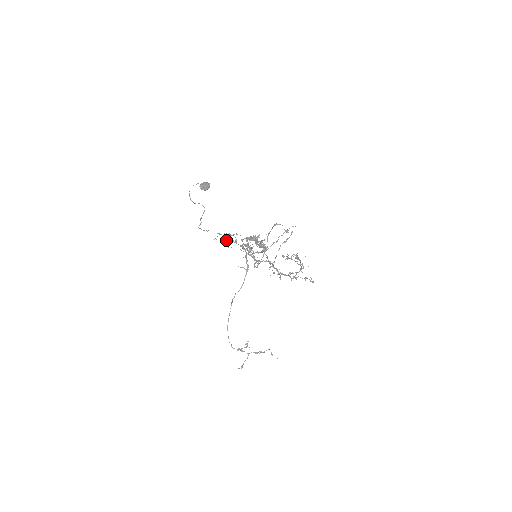
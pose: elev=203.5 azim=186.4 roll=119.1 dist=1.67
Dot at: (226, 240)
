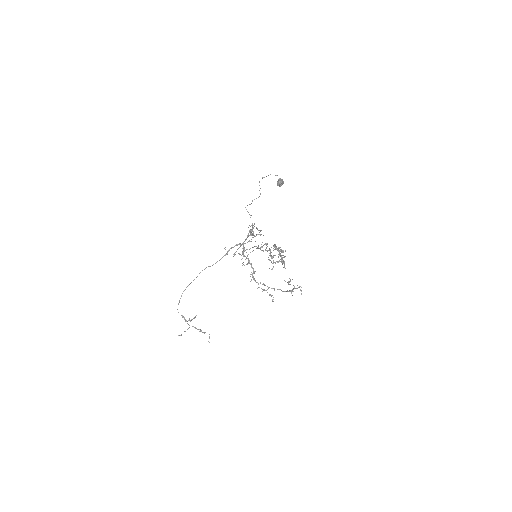
Dot at: (251, 230)
